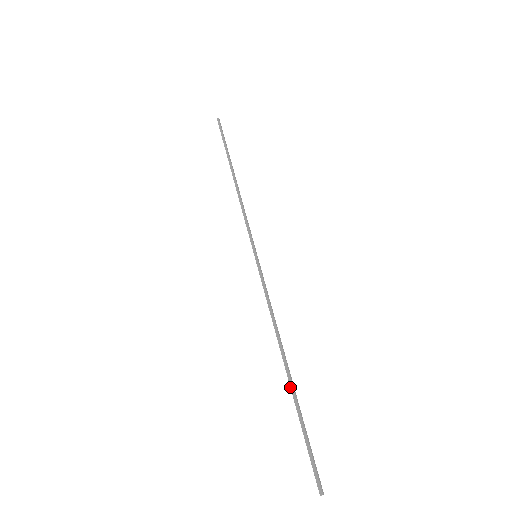
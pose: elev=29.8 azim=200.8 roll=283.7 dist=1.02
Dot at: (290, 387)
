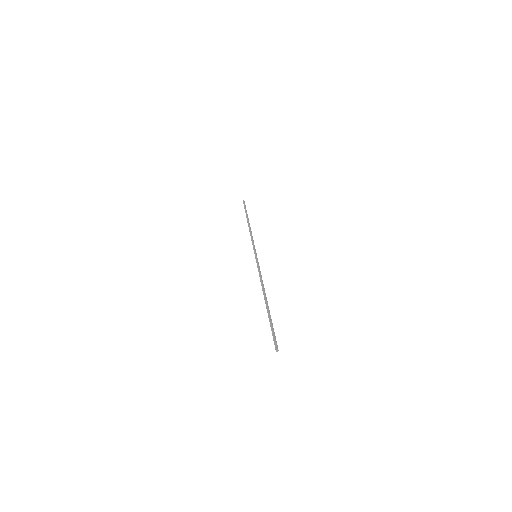
Dot at: (266, 308)
